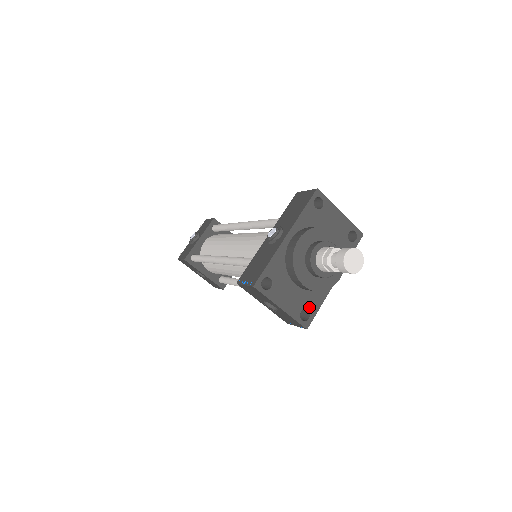
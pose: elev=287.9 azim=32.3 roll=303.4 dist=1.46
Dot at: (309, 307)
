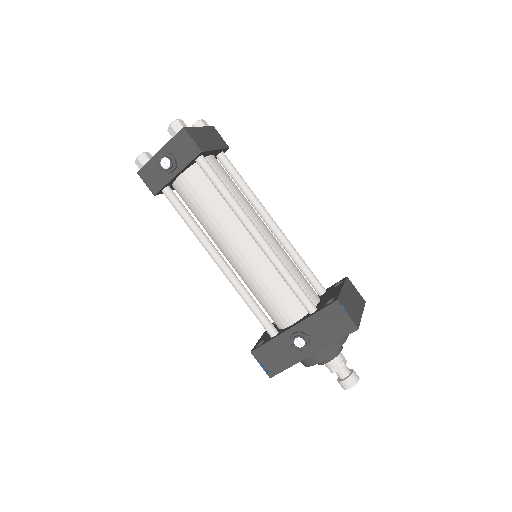
Dot at: occluded
